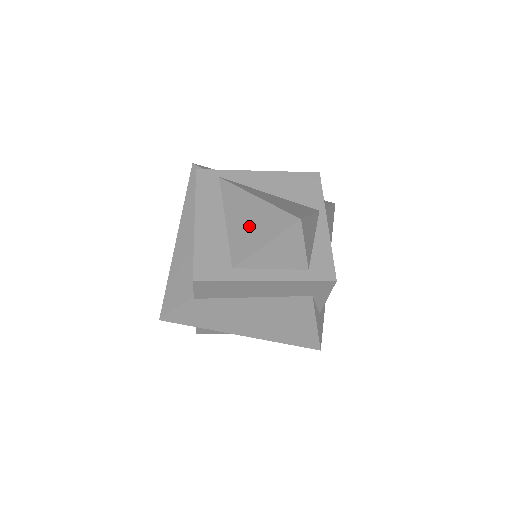
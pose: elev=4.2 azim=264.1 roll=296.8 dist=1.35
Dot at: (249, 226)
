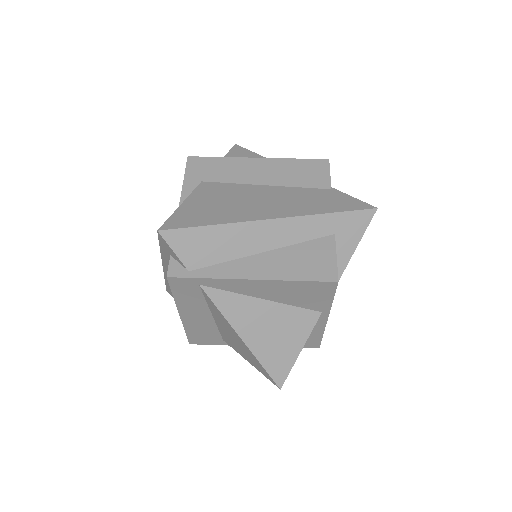
Dot at: (236, 344)
